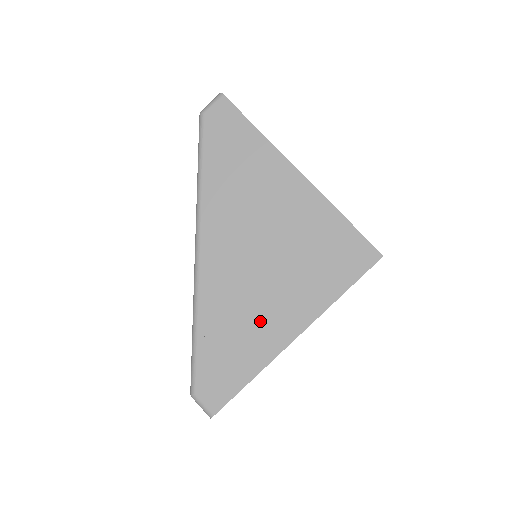
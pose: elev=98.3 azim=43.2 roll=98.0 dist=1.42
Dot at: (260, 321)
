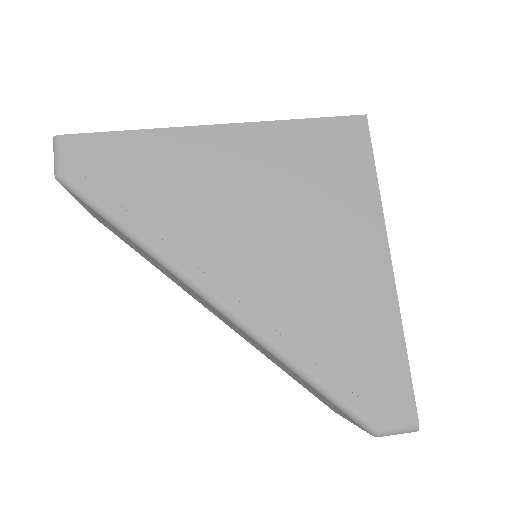
Dot at: (346, 288)
